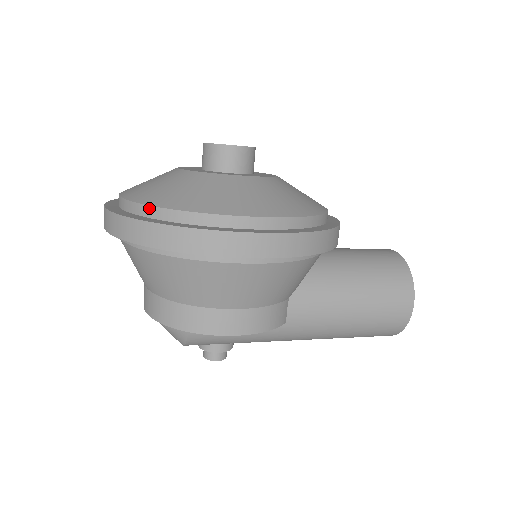
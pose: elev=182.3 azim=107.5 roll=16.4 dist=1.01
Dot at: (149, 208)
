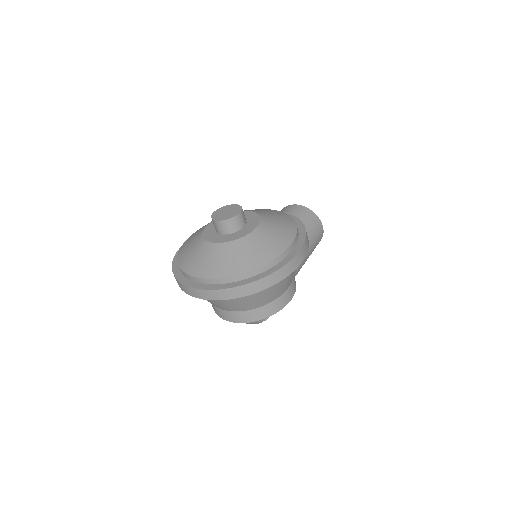
Dot at: (245, 274)
